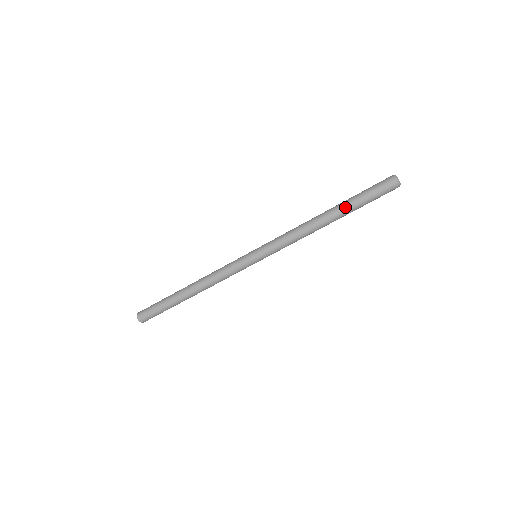
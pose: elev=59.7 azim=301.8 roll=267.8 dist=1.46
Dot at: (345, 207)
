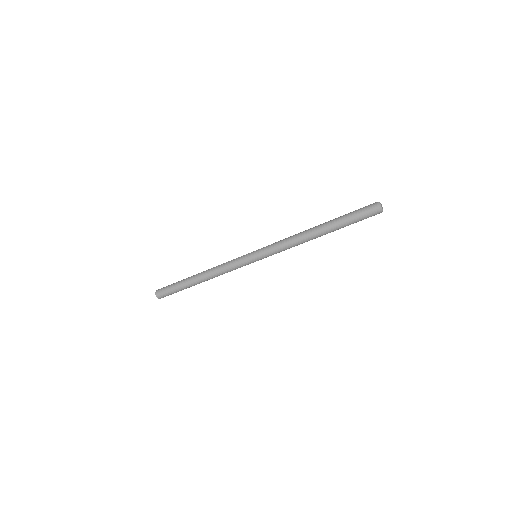
Dot at: (332, 222)
